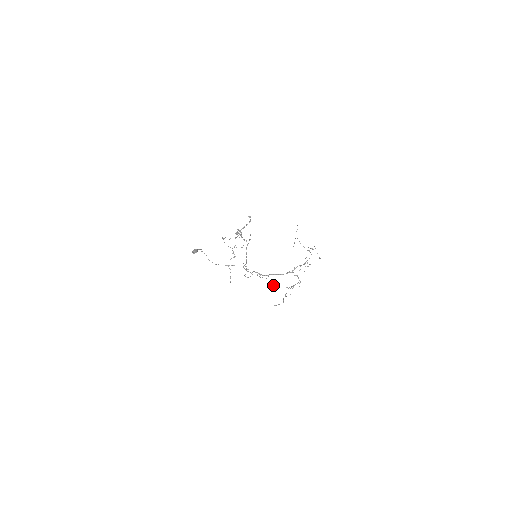
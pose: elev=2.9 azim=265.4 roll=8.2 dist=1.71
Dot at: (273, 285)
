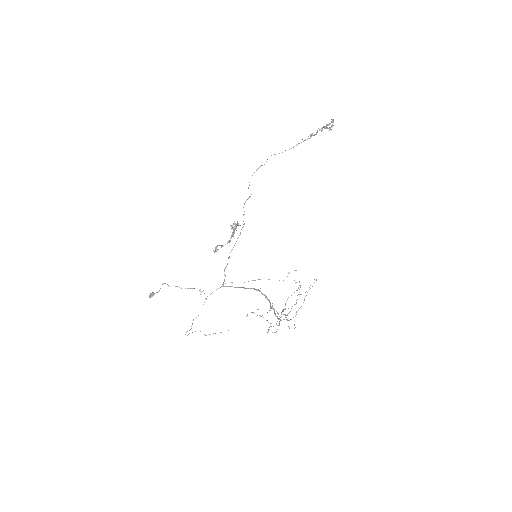
Dot at: (288, 273)
